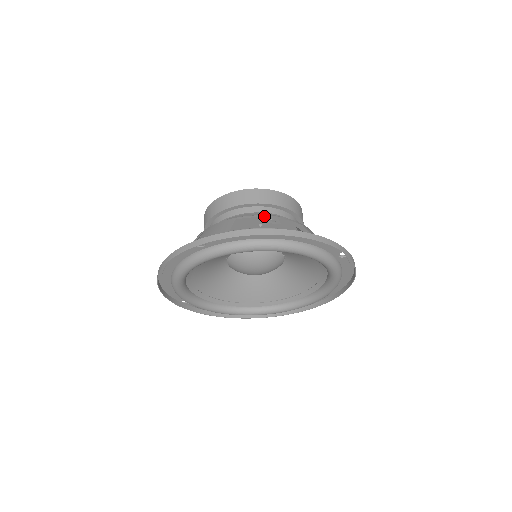
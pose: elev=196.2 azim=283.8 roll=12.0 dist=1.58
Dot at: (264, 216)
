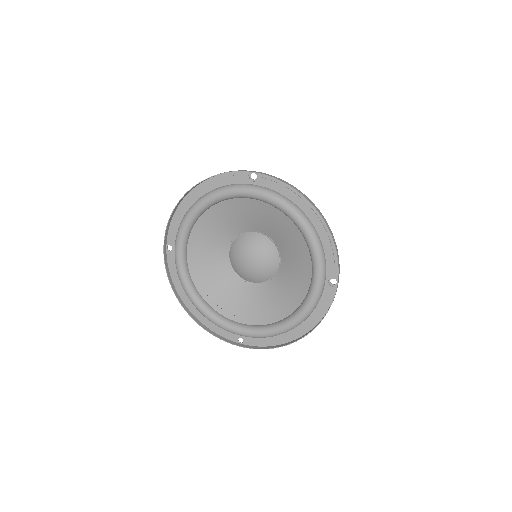
Dot at: occluded
